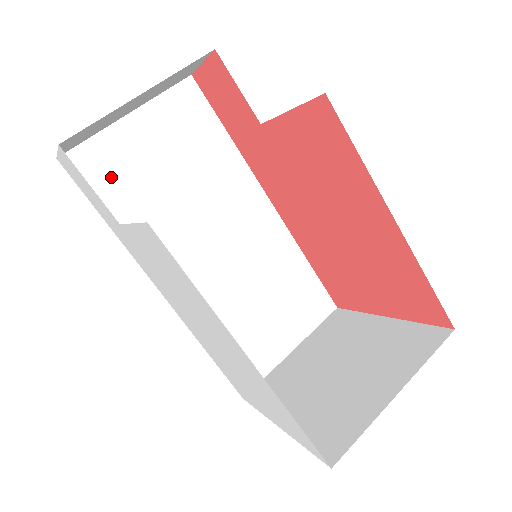
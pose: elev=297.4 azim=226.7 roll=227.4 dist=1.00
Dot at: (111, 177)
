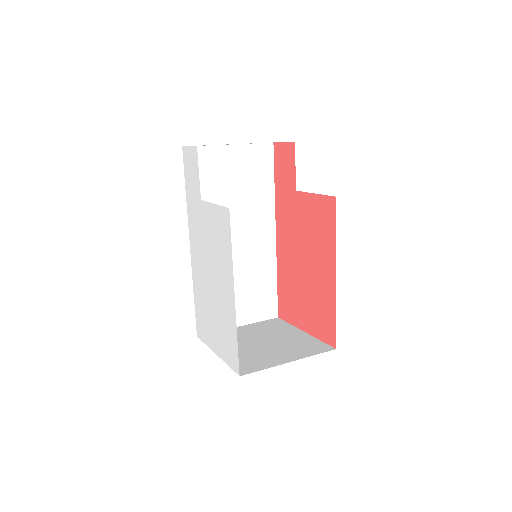
Dot at: (202, 172)
